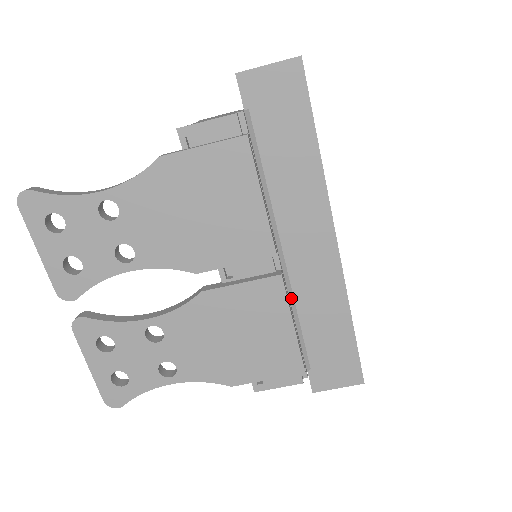
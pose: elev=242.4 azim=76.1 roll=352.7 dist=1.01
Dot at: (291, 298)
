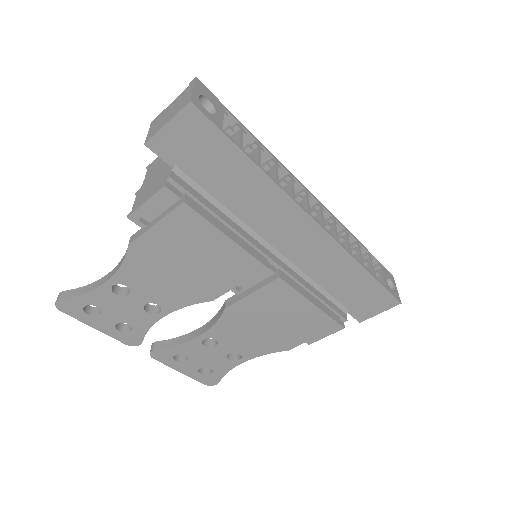
Dot at: (302, 275)
